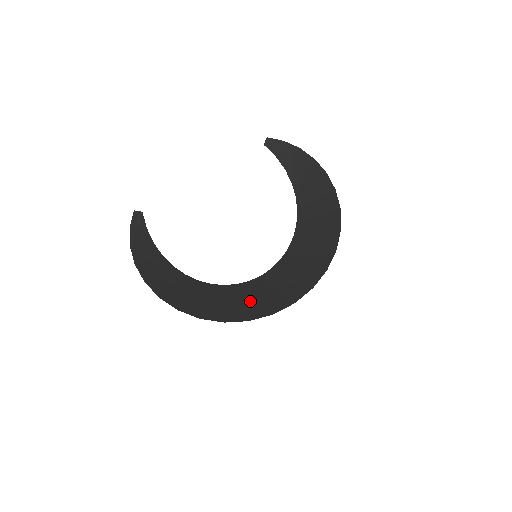
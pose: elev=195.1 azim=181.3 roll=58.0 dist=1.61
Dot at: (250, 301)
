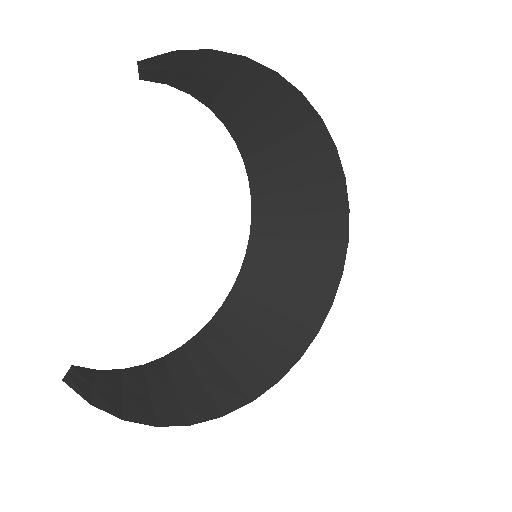
Dot at: (284, 304)
